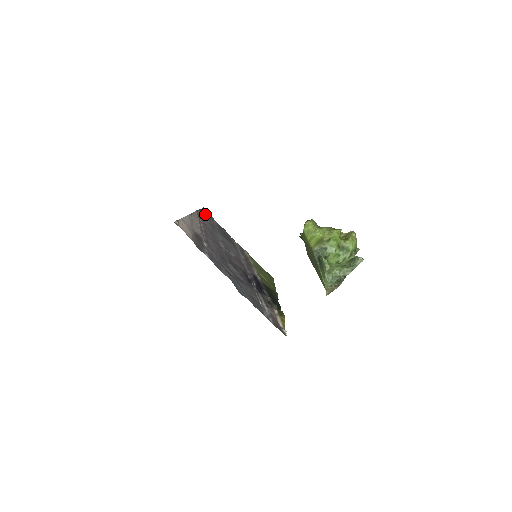
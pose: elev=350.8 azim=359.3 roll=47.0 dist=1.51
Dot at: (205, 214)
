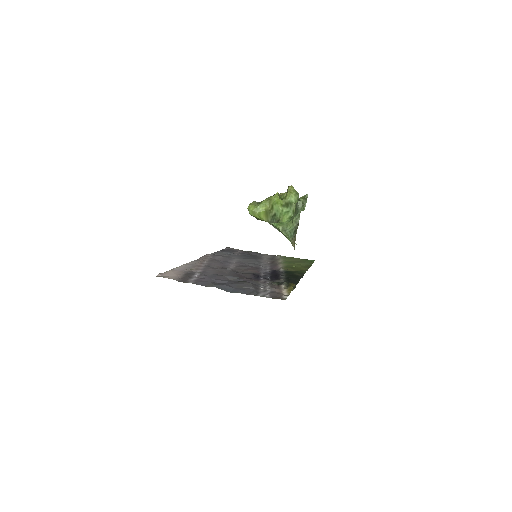
Dot at: (224, 252)
